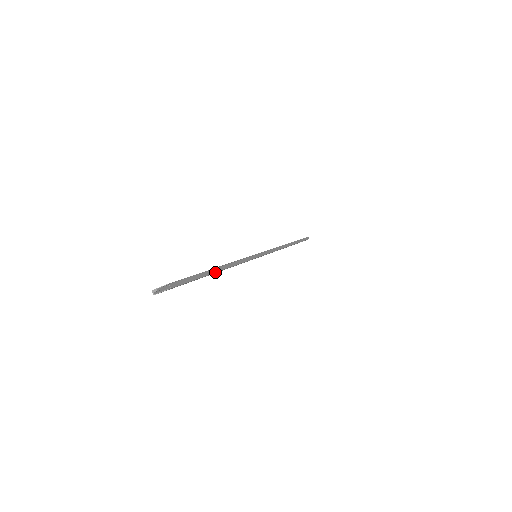
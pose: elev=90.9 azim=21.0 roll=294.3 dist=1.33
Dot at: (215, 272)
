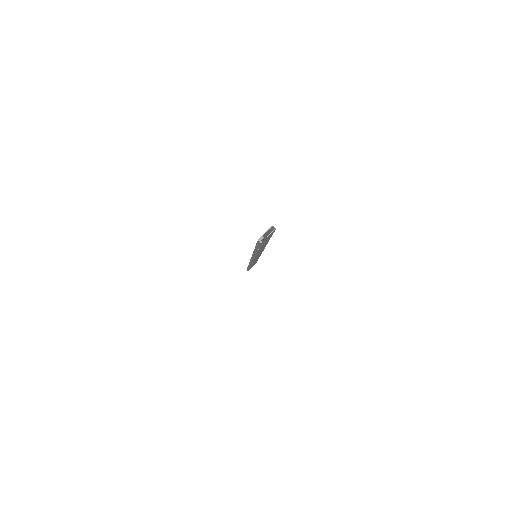
Dot at: occluded
